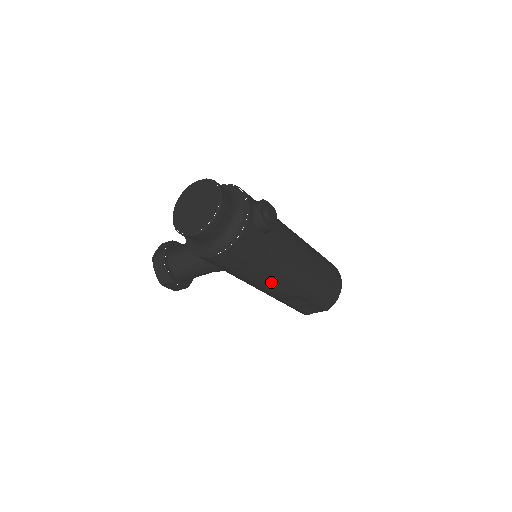
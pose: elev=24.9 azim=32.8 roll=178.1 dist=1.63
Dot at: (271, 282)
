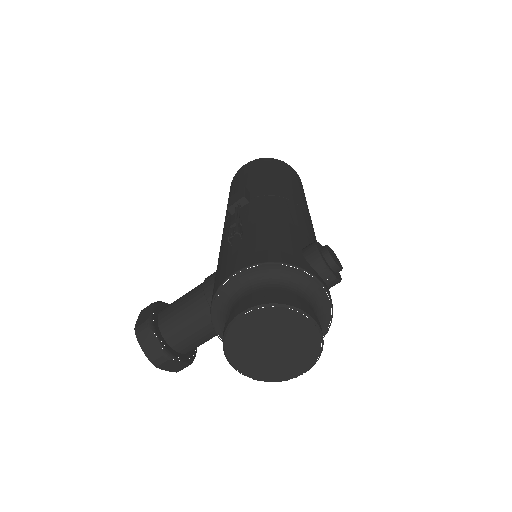
Dot at: occluded
